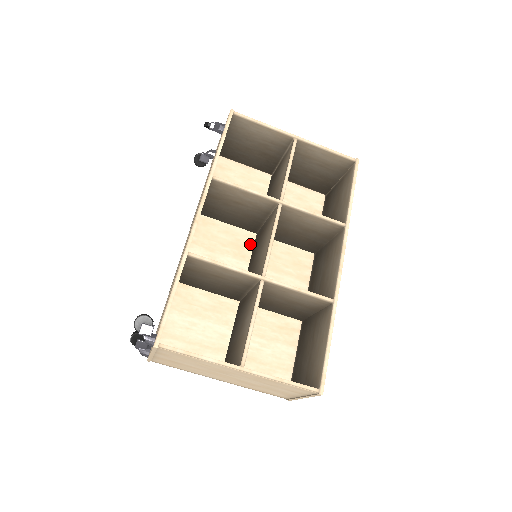
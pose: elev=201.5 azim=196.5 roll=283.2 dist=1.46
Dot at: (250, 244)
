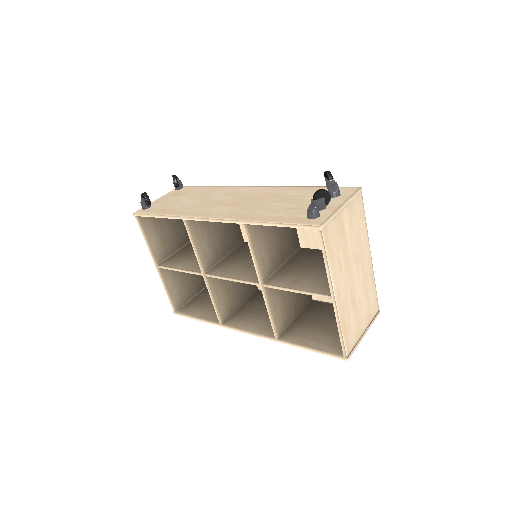
Dot at: occluded
